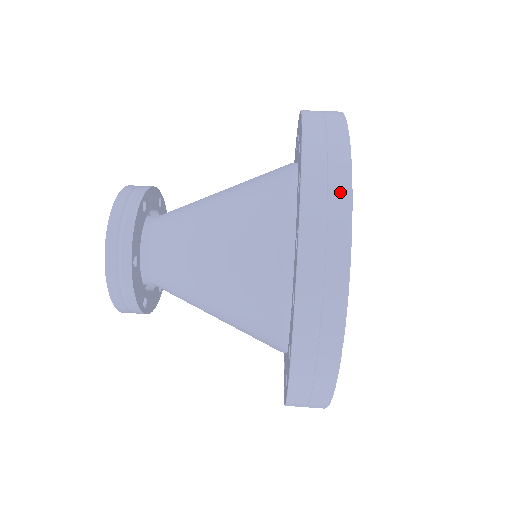
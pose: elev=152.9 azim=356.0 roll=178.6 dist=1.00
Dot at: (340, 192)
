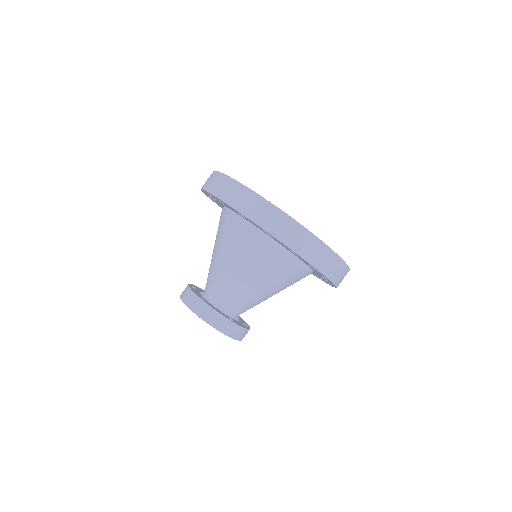
Dot at: (216, 176)
